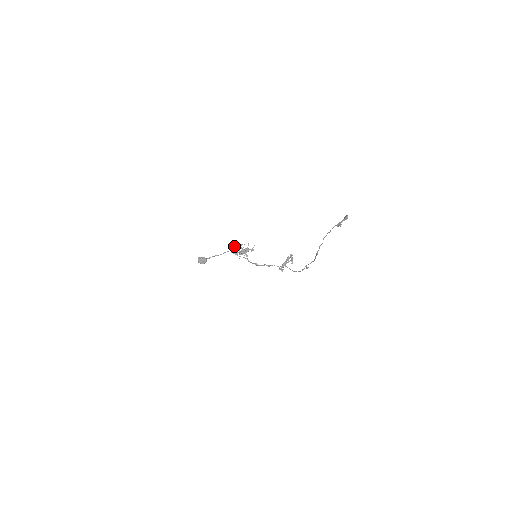
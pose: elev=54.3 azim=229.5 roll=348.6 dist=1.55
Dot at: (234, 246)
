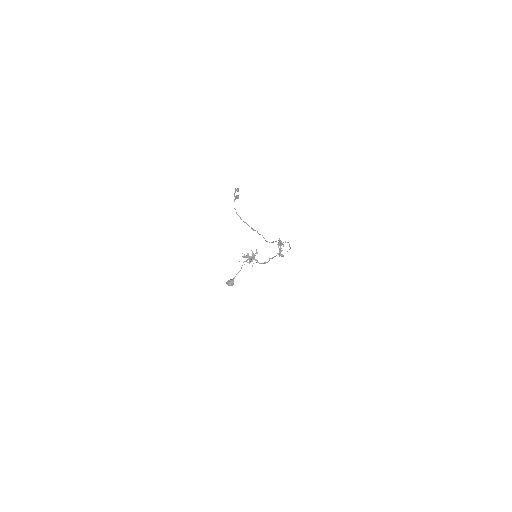
Dot at: occluded
